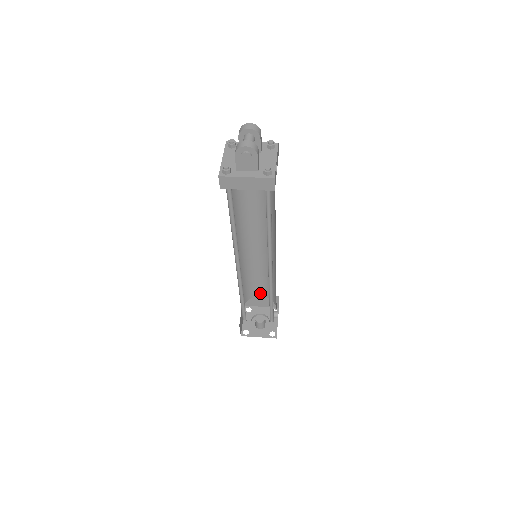
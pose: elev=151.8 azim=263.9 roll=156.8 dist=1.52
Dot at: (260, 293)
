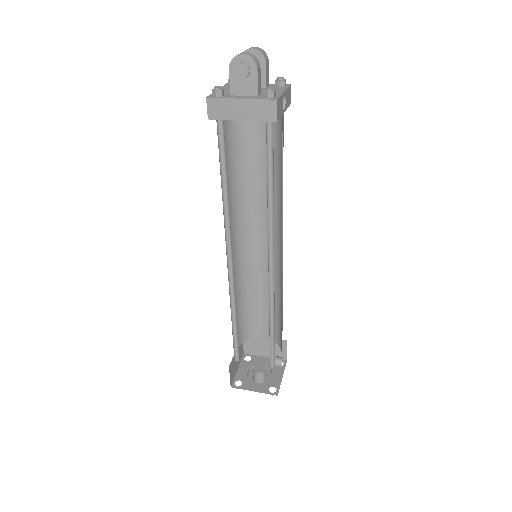
Dot at: (263, 332)
